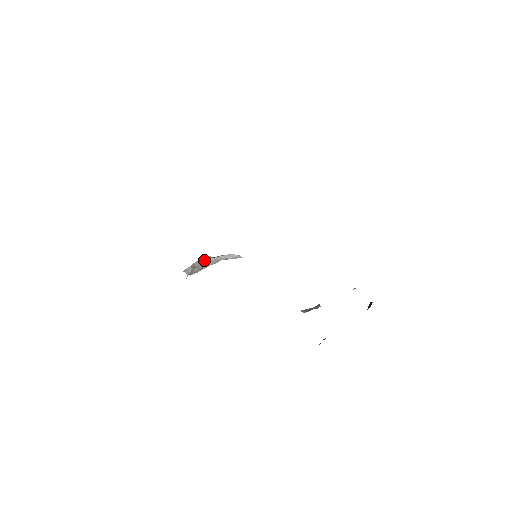
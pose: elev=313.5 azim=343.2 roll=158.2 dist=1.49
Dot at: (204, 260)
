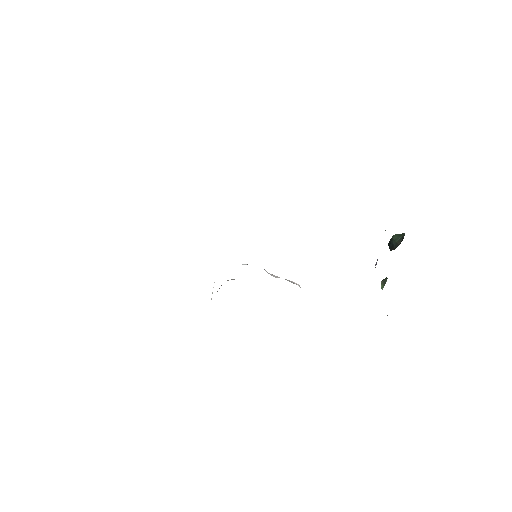
Dot at: occluded
